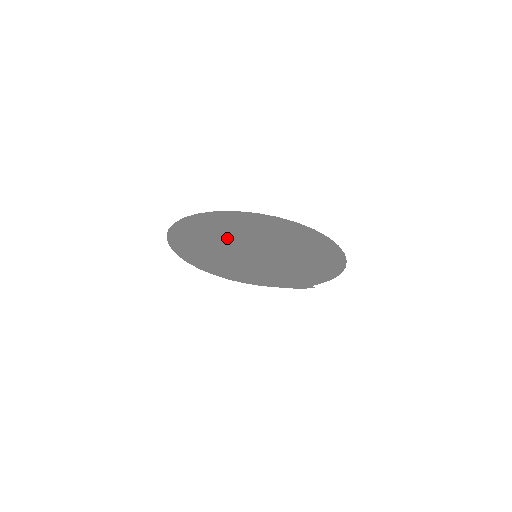
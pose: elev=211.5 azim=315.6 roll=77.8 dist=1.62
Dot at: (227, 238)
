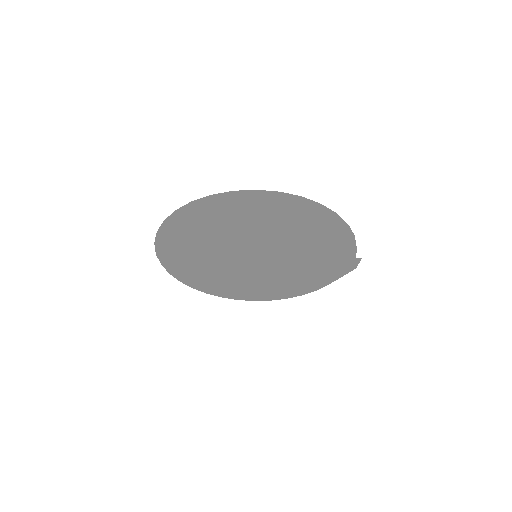
Dot at: (209, 253)
